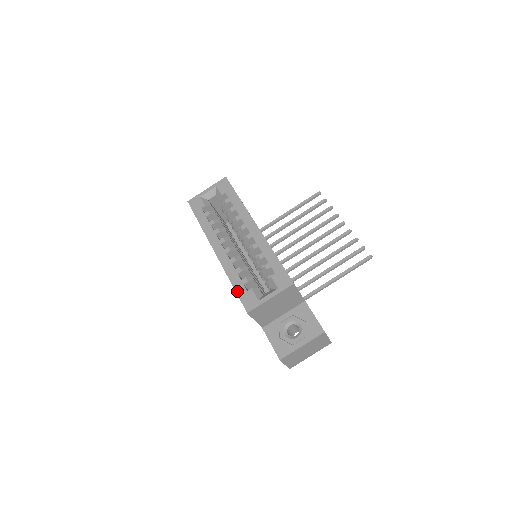
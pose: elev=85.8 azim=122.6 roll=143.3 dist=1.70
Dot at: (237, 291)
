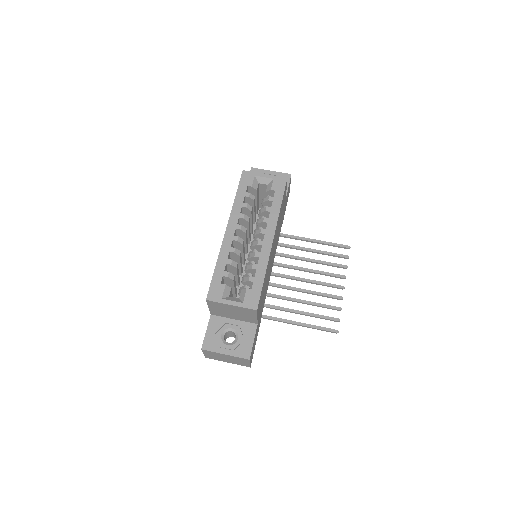
Dot at: (214, 276)
